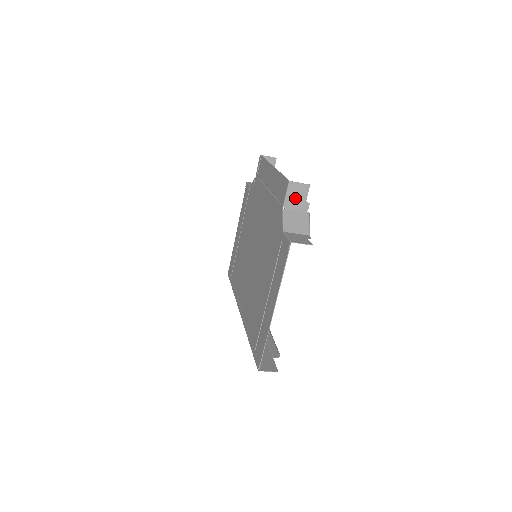
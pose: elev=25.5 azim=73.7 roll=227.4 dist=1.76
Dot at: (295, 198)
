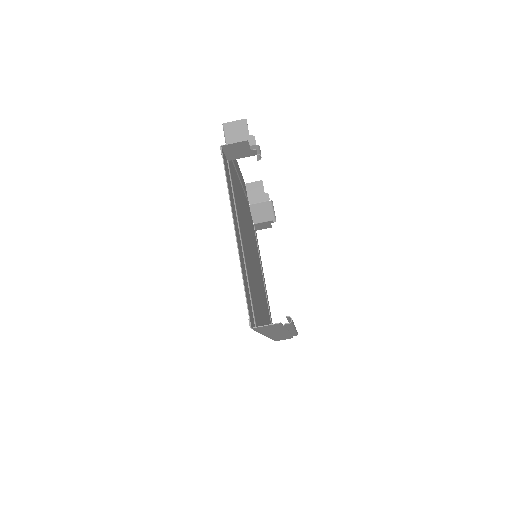
Dot at: (236, 137)
